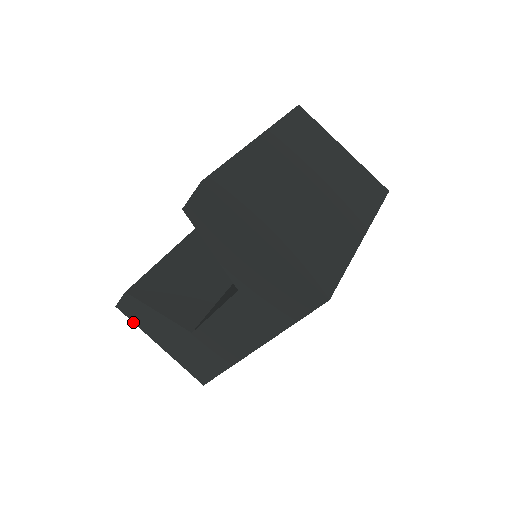
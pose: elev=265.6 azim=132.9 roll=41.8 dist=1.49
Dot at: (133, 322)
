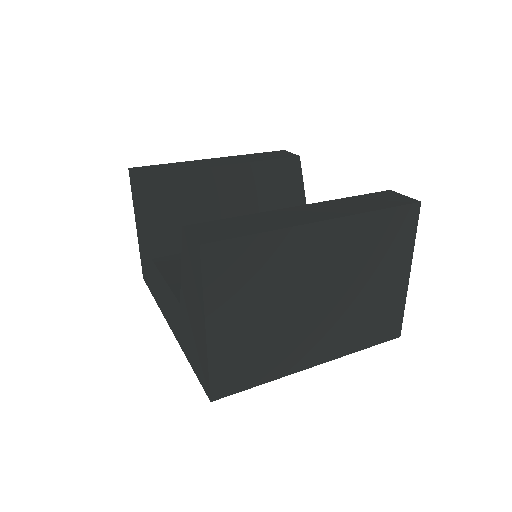
Dot at: (132, 192)
